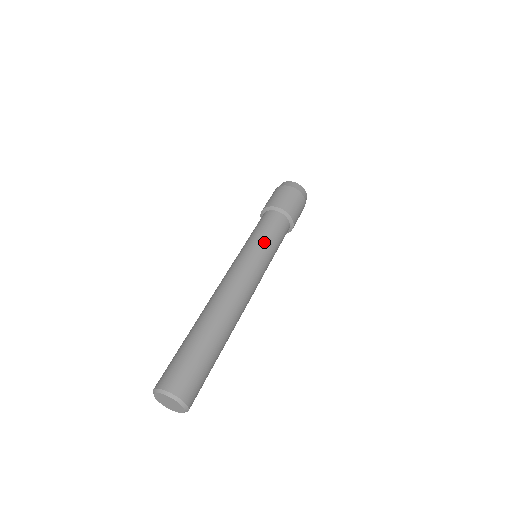
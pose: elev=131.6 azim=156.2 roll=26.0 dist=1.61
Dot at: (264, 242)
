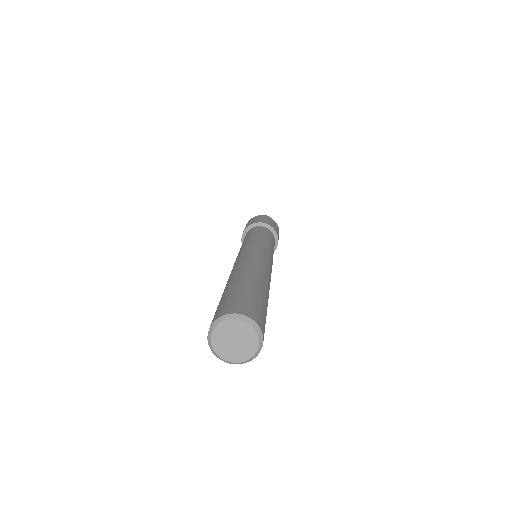
Dot at: (265, 239)
